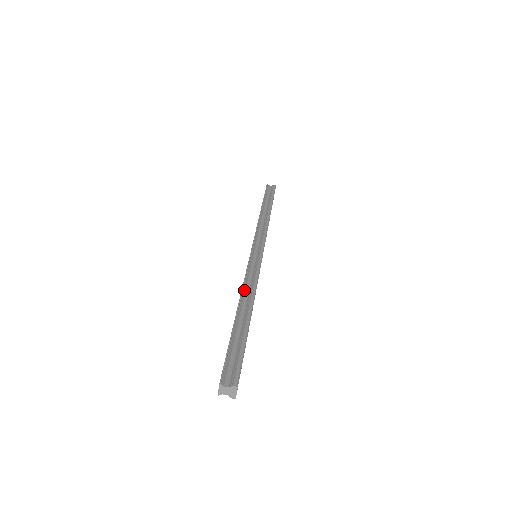
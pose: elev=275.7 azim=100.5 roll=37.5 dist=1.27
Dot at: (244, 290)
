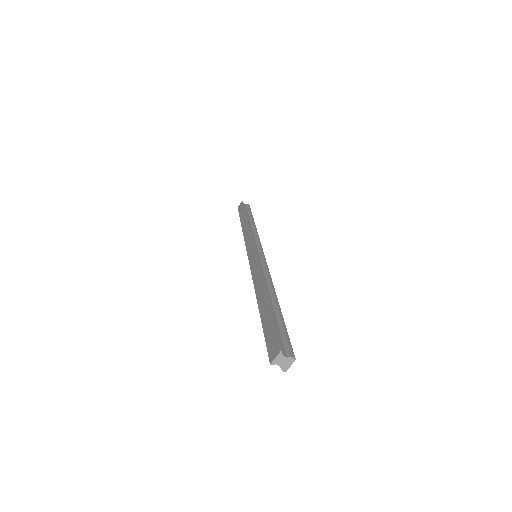
Dot at: (263, 279)
